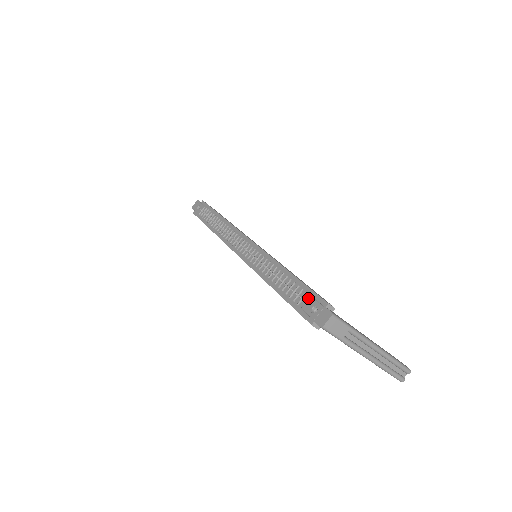
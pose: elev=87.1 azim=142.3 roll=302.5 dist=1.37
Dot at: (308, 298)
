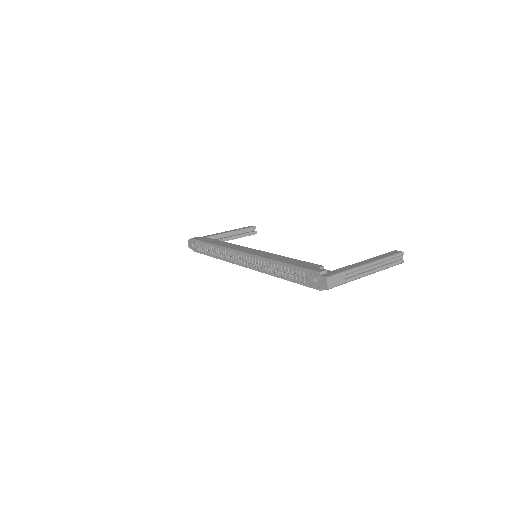
Dot at: (307, 275)
